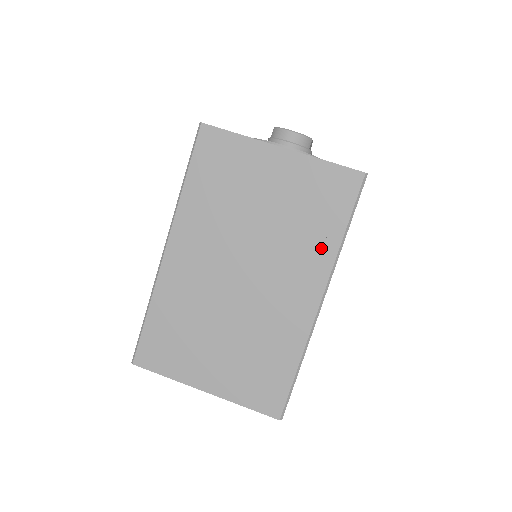
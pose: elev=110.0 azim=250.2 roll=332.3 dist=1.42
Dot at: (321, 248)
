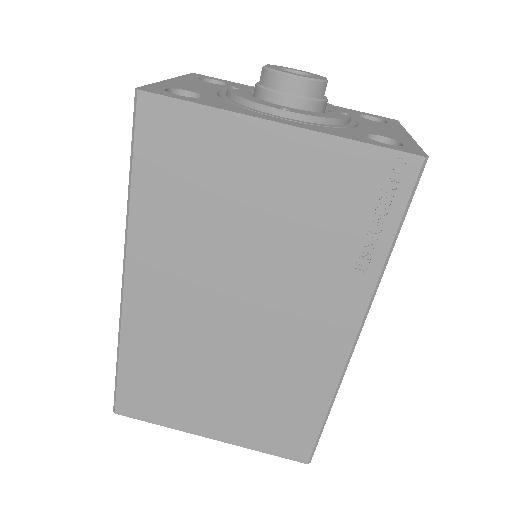
Dot at: (353, 273)
